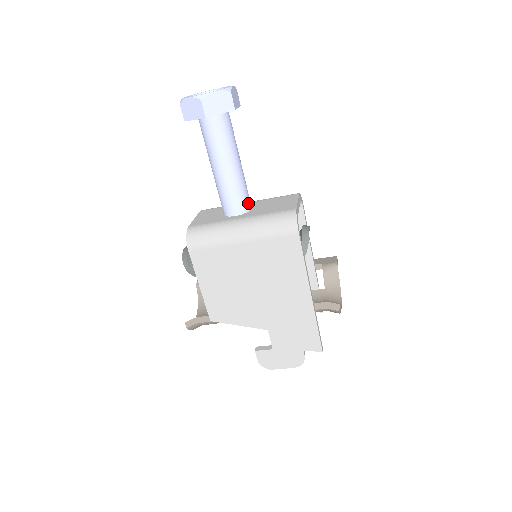
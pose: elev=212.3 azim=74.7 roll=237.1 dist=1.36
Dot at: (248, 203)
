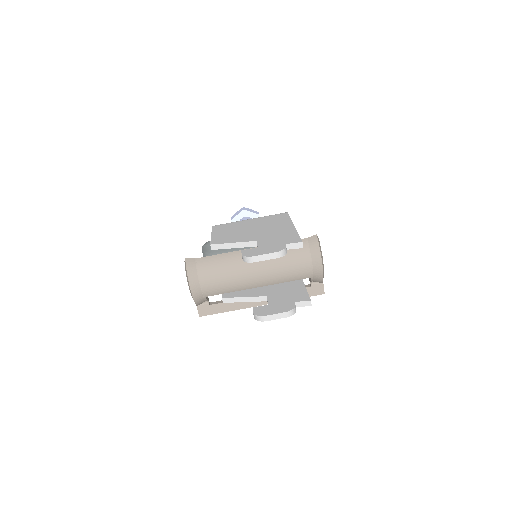
Dot at: occluded
